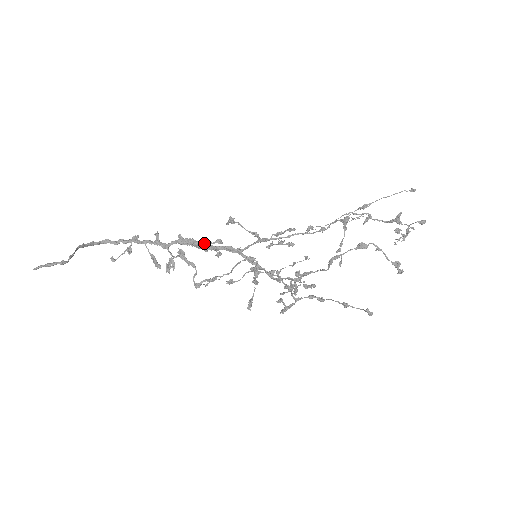
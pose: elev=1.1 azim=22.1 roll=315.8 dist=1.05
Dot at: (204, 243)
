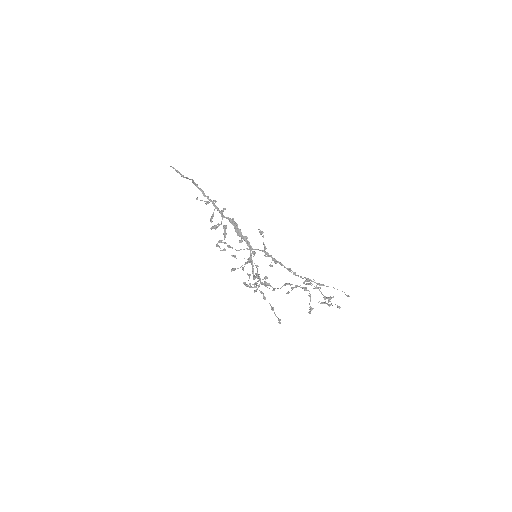
Dot at: (240, 230)
